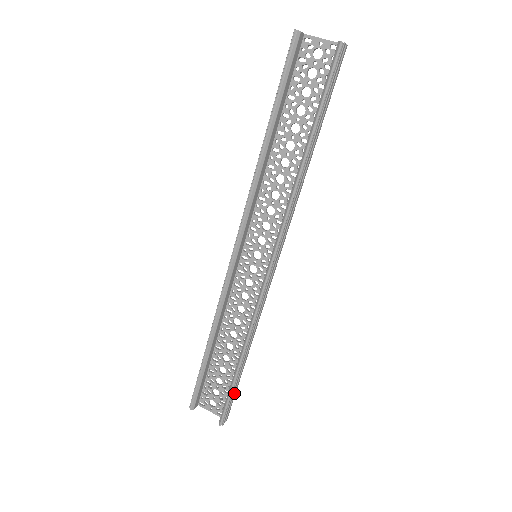
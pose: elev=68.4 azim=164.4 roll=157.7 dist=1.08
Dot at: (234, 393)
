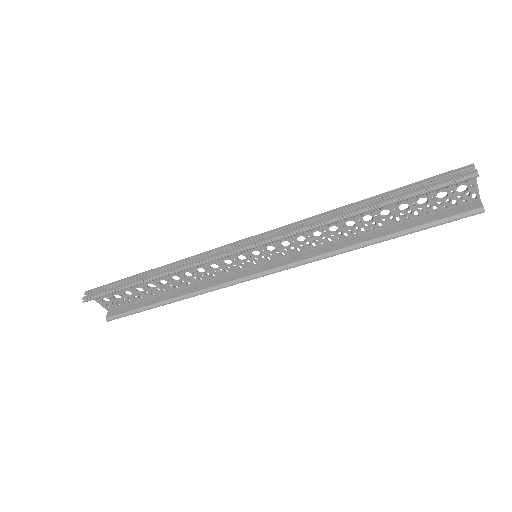
Dot at: occluded
